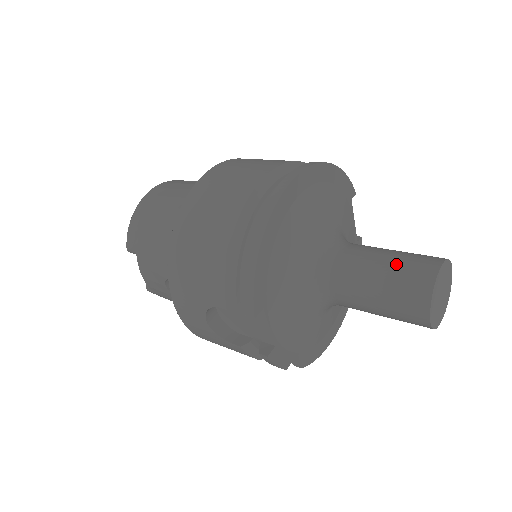
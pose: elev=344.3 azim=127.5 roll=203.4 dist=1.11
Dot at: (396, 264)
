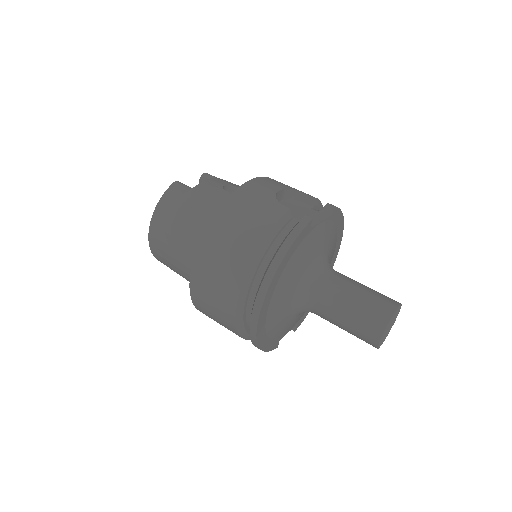
Dot at: (352, 328)
